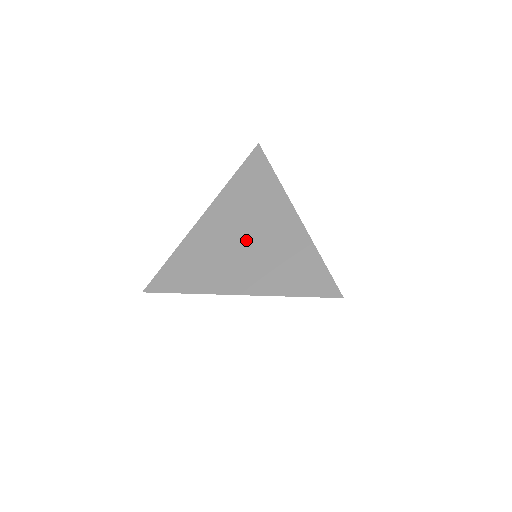
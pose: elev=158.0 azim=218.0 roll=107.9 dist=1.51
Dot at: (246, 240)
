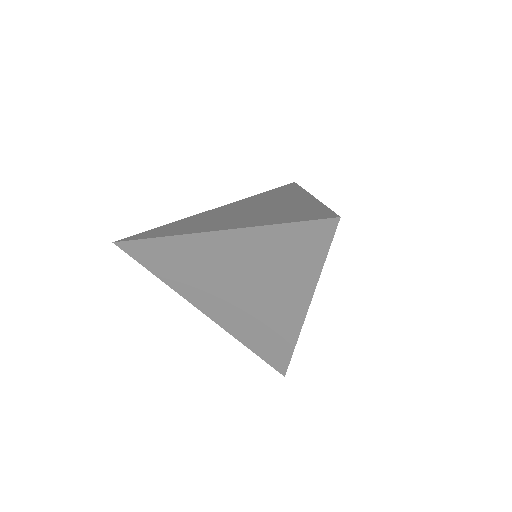
Dot at: (247, 210)
